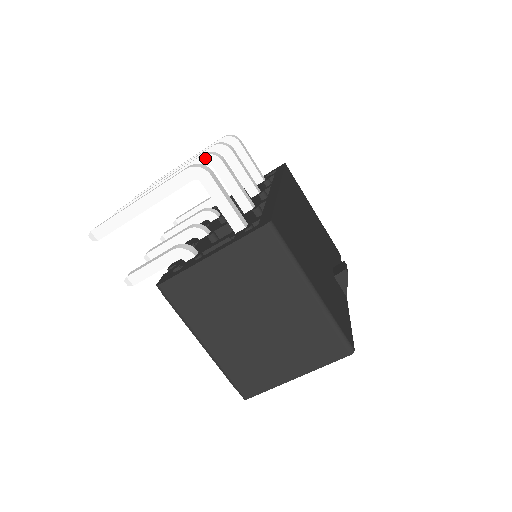
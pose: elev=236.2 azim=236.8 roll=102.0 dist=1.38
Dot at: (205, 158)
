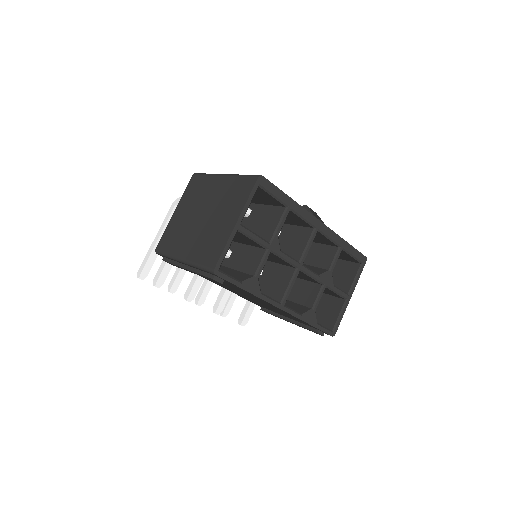
Dot at: occluded
